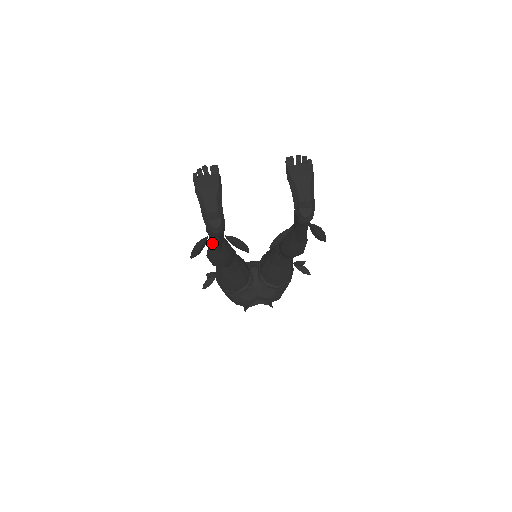
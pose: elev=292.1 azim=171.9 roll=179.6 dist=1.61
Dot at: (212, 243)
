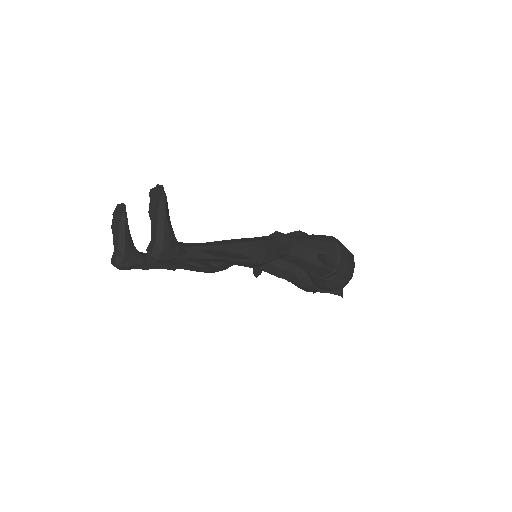
Dot at: occluded
